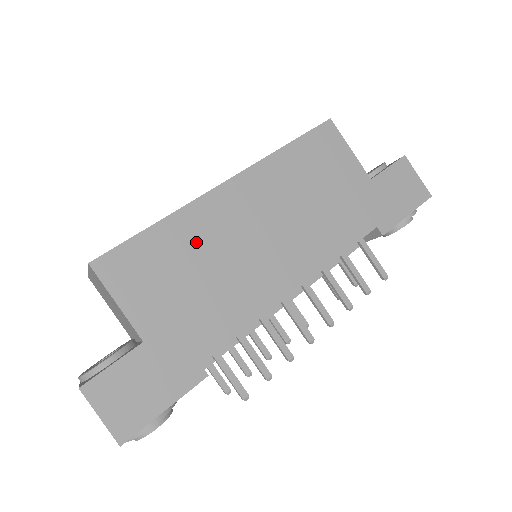
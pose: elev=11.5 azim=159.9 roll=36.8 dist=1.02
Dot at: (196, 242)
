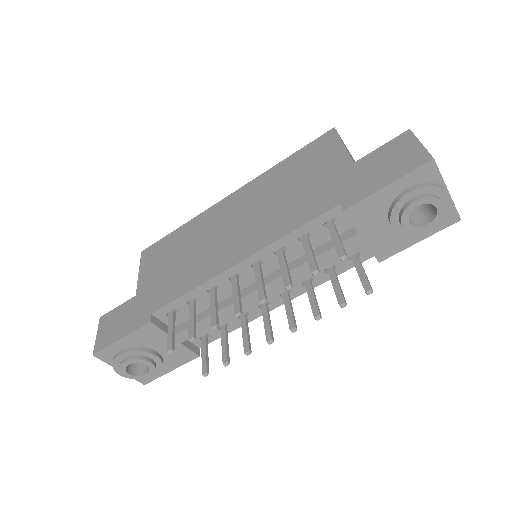
Dot at: (193, 235)
